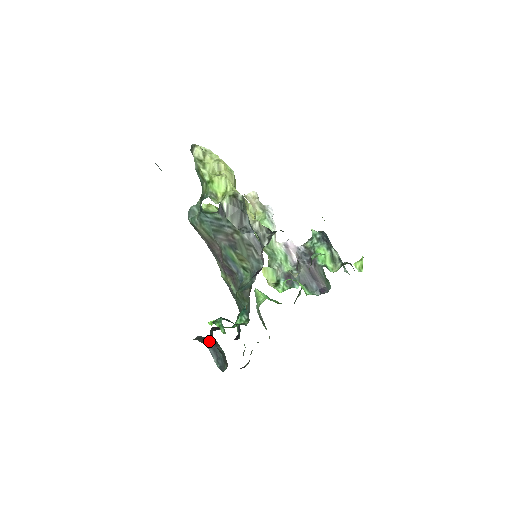
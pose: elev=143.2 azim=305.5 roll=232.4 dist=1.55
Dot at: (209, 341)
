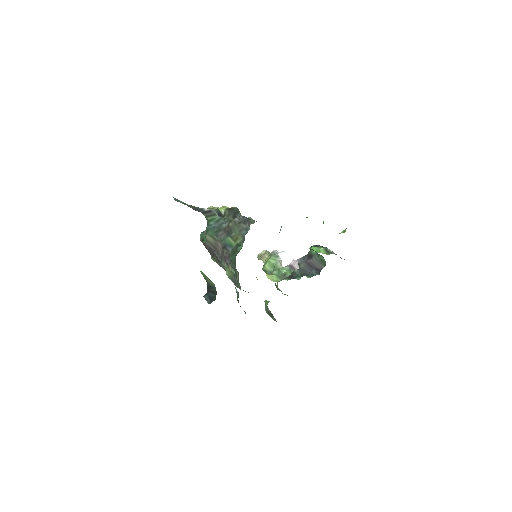
Dot at: occluded
